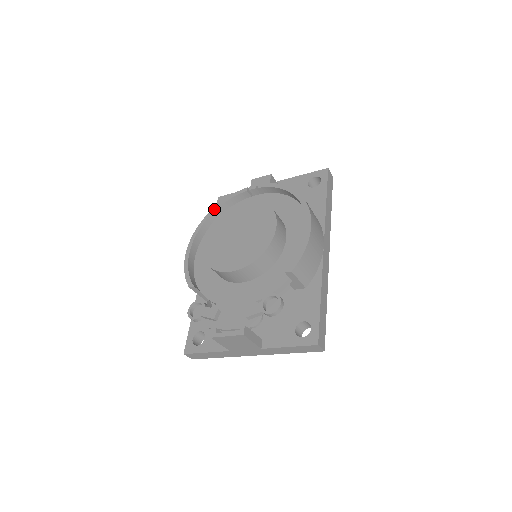
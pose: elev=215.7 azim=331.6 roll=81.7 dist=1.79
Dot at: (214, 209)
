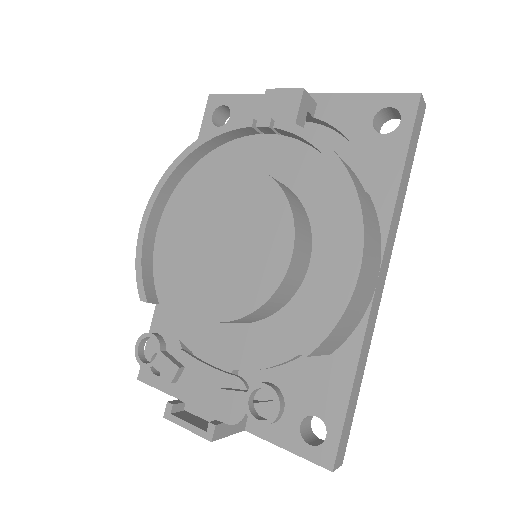
Dot at: (191, 148)
